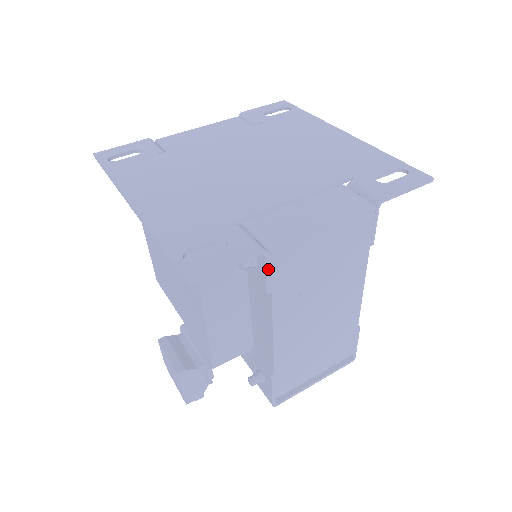
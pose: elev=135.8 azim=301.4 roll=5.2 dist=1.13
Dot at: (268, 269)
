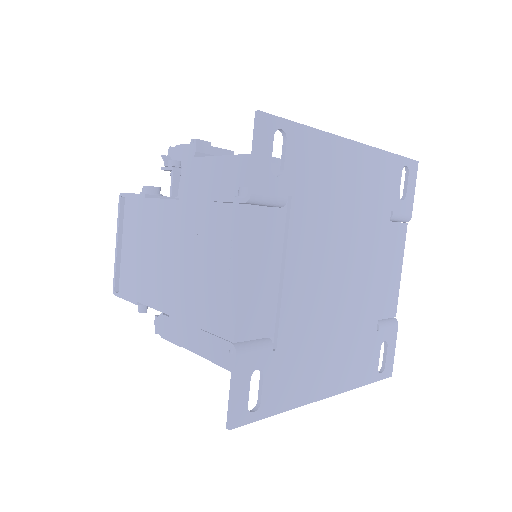
Dot at: occluded
